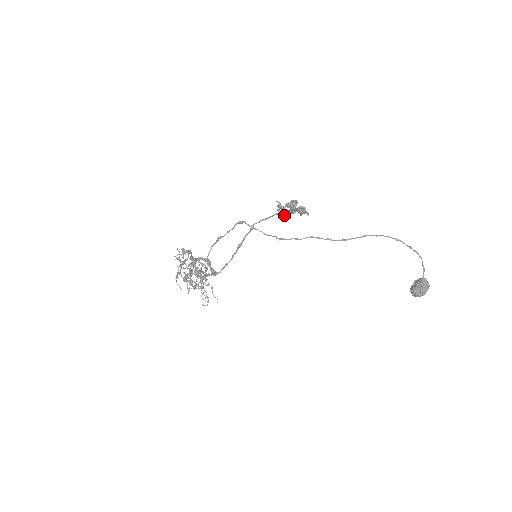
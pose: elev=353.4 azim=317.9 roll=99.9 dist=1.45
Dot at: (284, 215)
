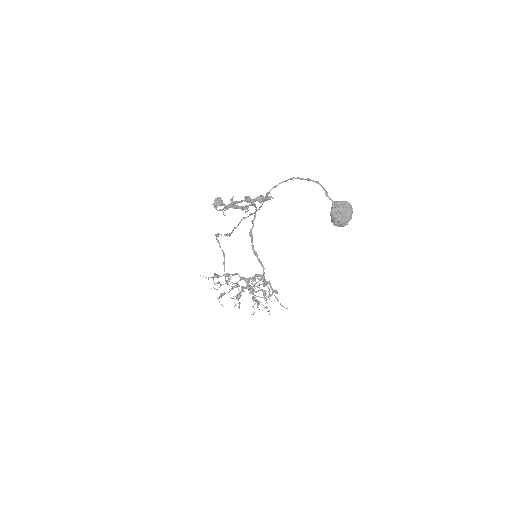
Dot at: (223, 214)
